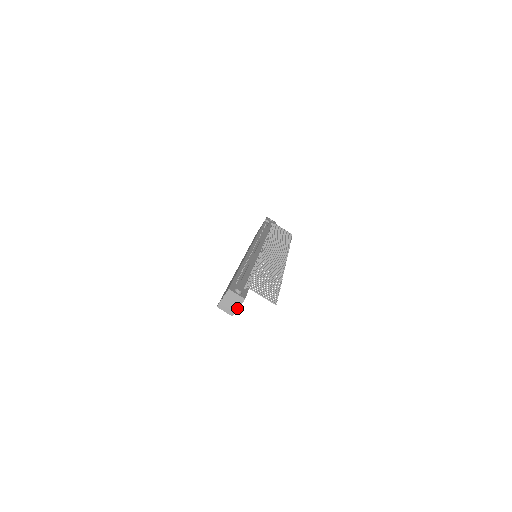
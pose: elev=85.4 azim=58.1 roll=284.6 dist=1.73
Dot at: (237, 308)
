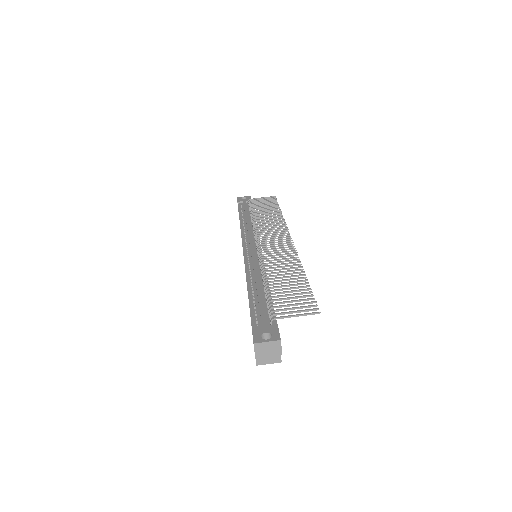
Dot at: occluded
